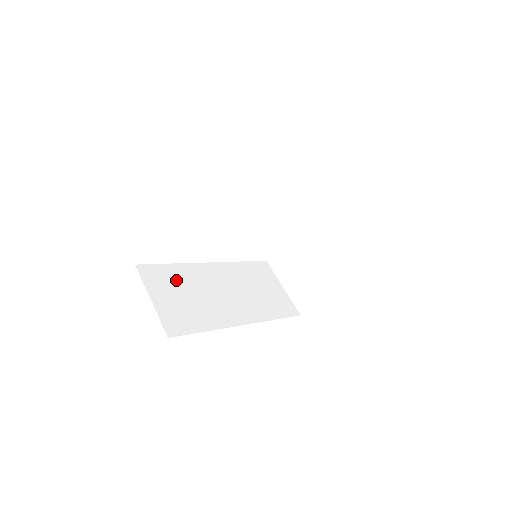
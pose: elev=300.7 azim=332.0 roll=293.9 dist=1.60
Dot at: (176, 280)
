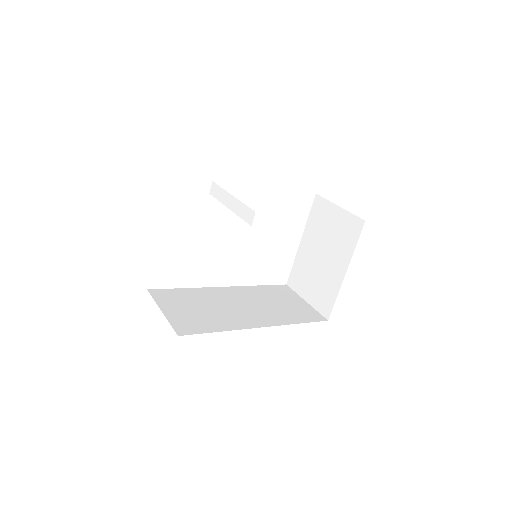
Dot at: (188, 298)
